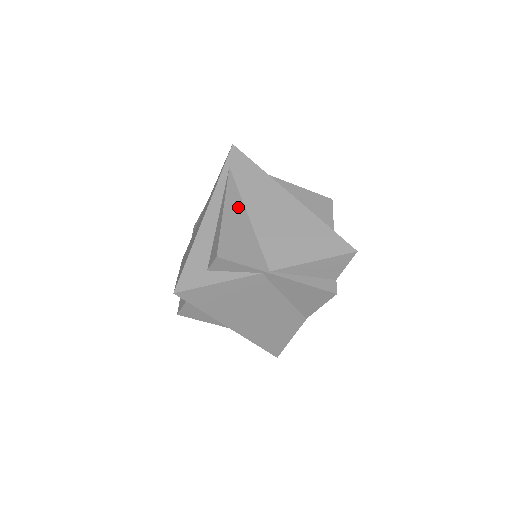
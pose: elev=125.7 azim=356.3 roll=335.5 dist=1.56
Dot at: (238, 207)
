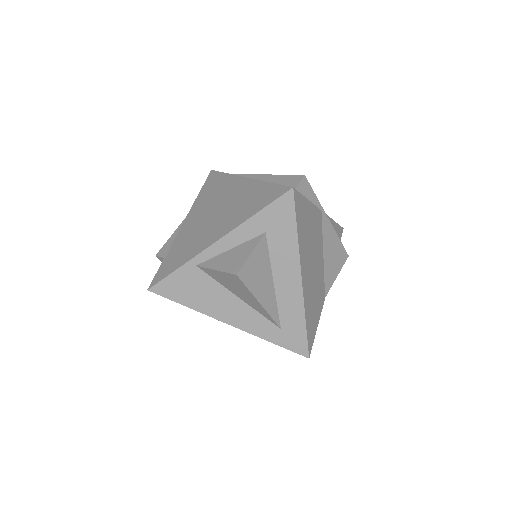
Dot at: occluded
